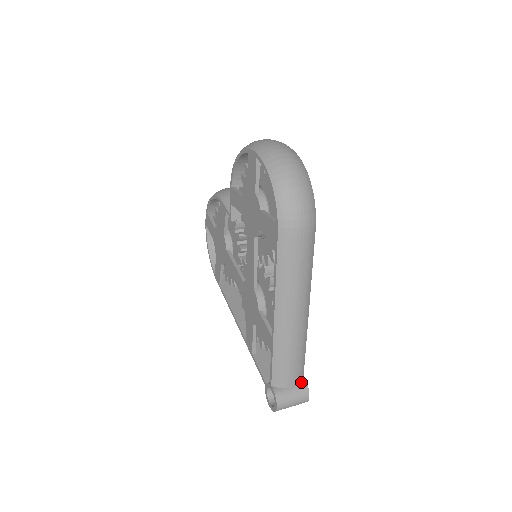
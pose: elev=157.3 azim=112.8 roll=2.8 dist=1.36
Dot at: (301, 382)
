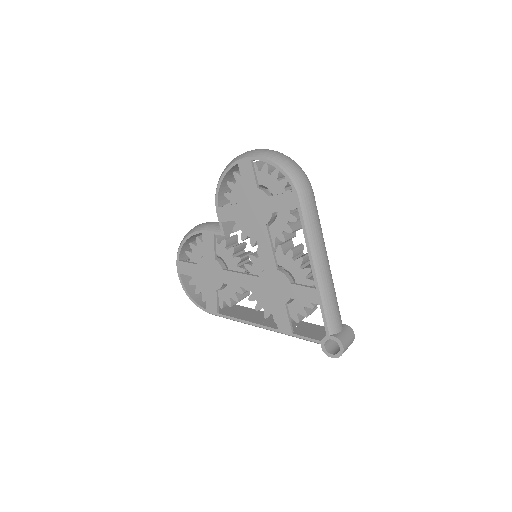
Dot at: (343, 326)
